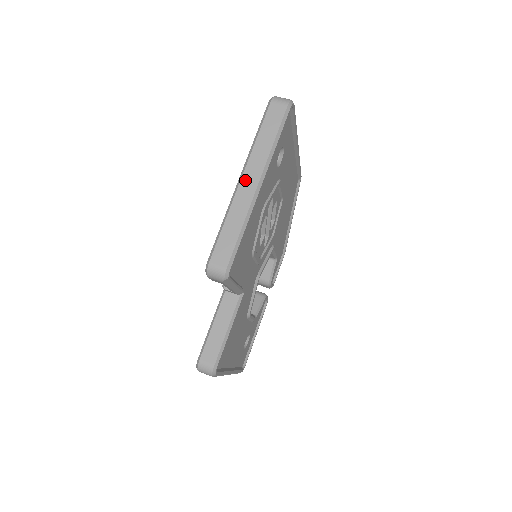
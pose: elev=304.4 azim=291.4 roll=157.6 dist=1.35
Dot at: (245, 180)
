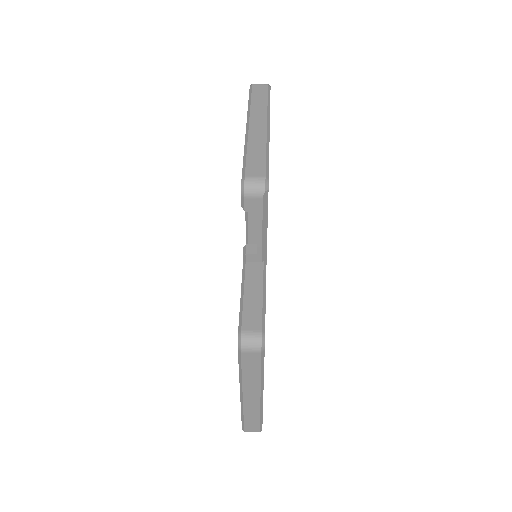
Dot at: (253, 124)
